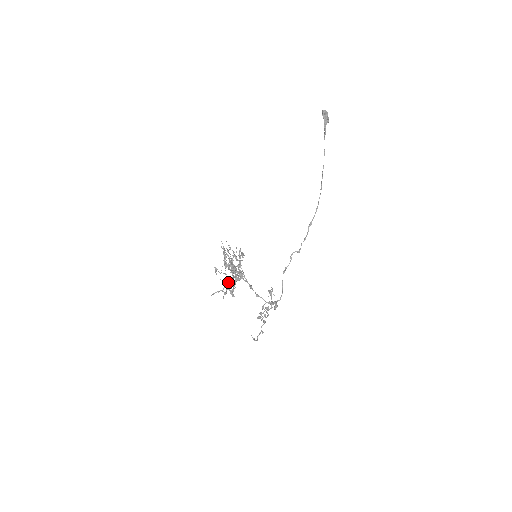
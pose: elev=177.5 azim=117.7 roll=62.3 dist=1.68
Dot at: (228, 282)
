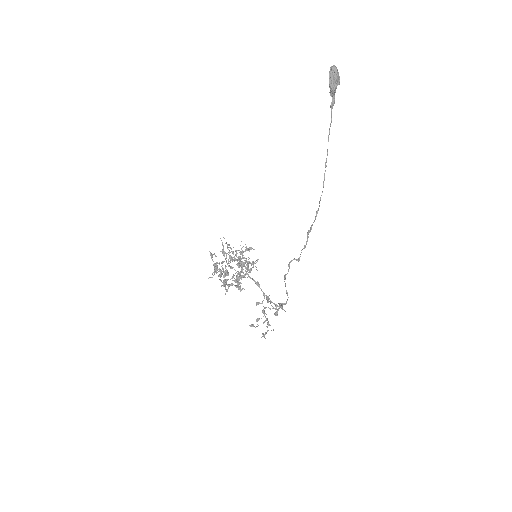
Dot at: (223, 283)
